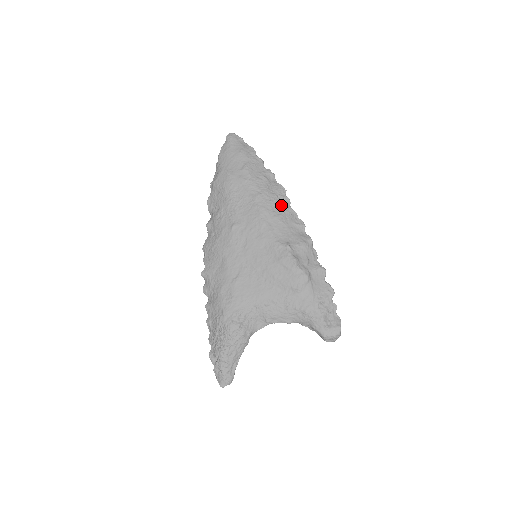
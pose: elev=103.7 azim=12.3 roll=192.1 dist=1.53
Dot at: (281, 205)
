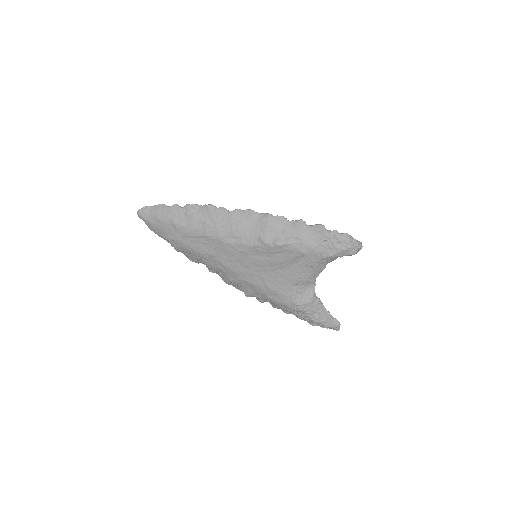
Dot at: (224, 219)
